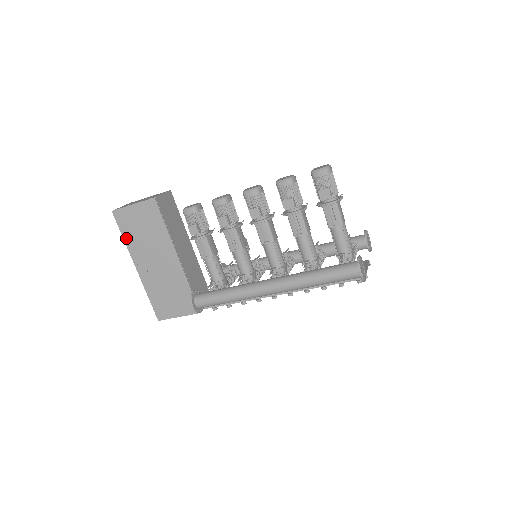
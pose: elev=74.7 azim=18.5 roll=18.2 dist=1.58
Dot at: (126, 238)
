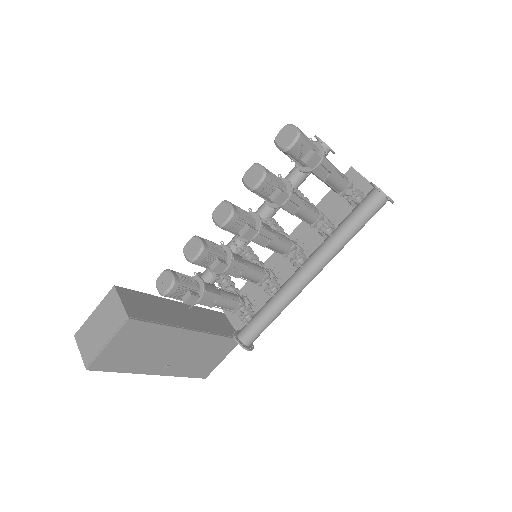
Dot at: (123, 370)
